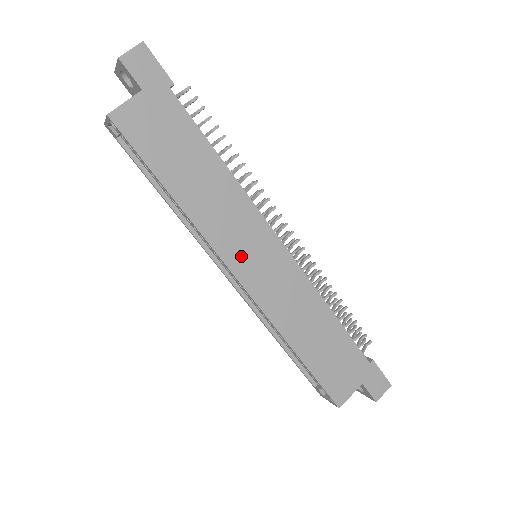
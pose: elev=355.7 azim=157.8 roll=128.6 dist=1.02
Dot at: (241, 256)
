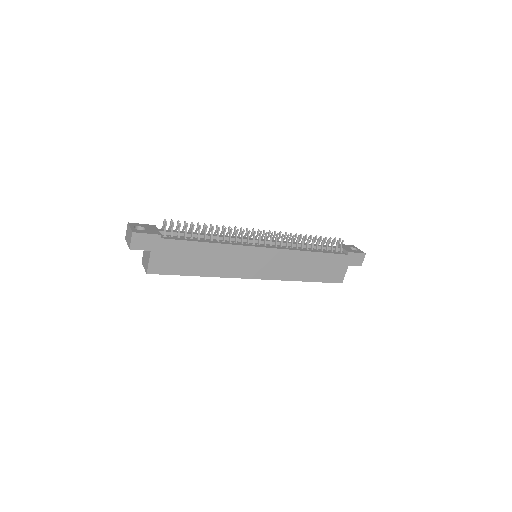
Dot at: (250, 270)
